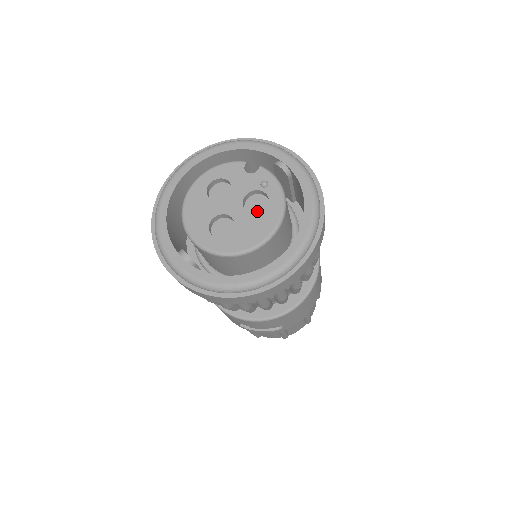
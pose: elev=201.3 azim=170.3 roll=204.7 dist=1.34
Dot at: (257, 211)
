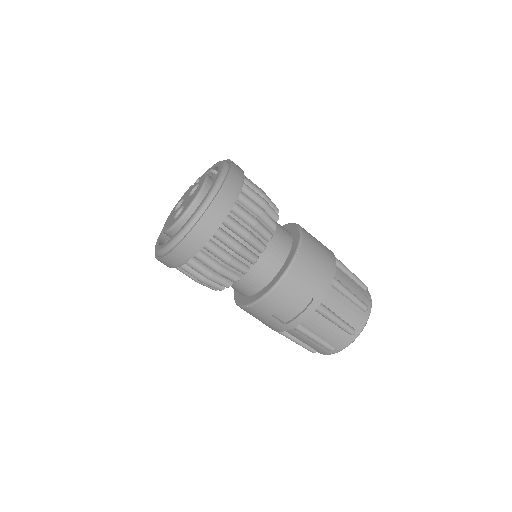
Dot at: occluded
